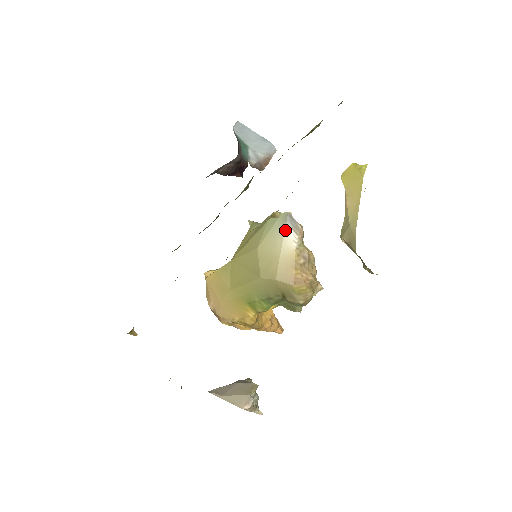
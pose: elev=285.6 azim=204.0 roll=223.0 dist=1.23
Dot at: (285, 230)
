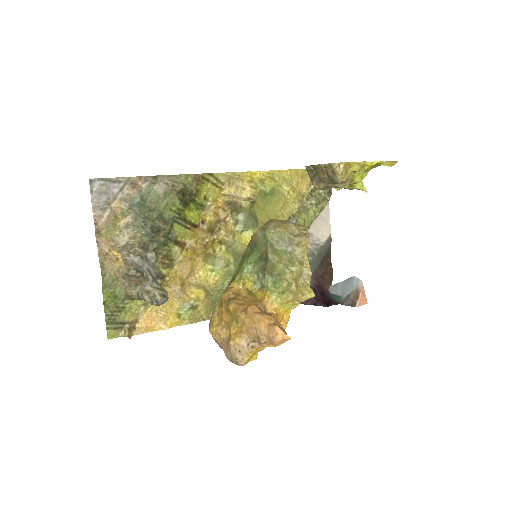
Dot at: occluded
